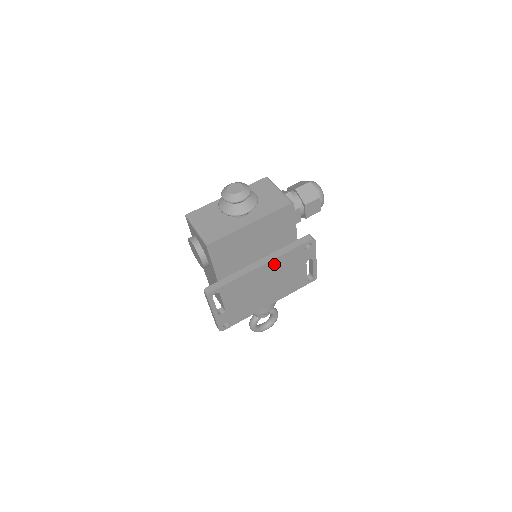
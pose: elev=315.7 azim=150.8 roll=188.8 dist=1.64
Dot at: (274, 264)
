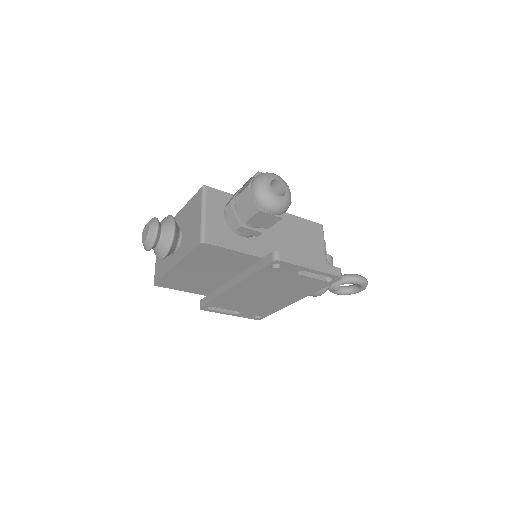
Dot at: (248, 284)
